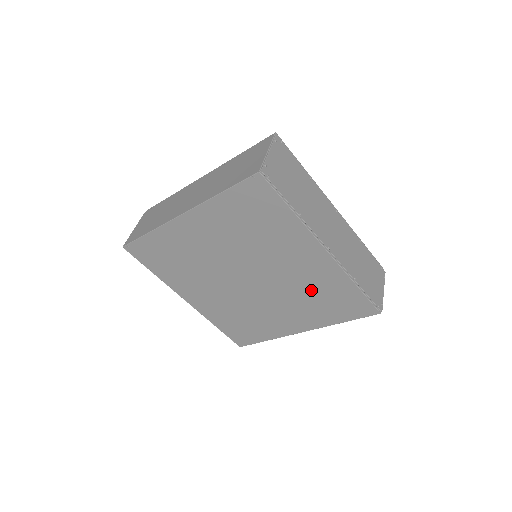
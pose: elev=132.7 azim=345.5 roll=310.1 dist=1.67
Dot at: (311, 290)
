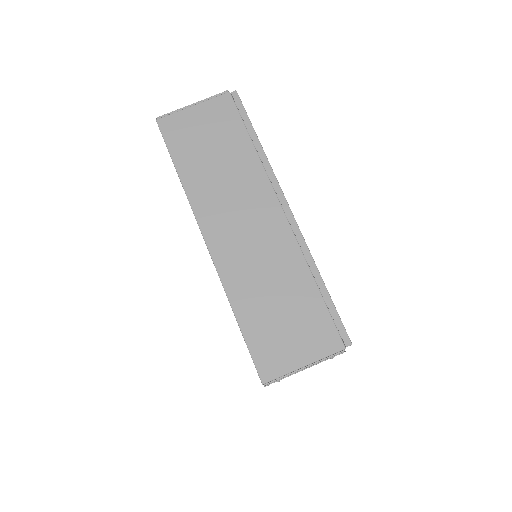
Dot at: occluded
